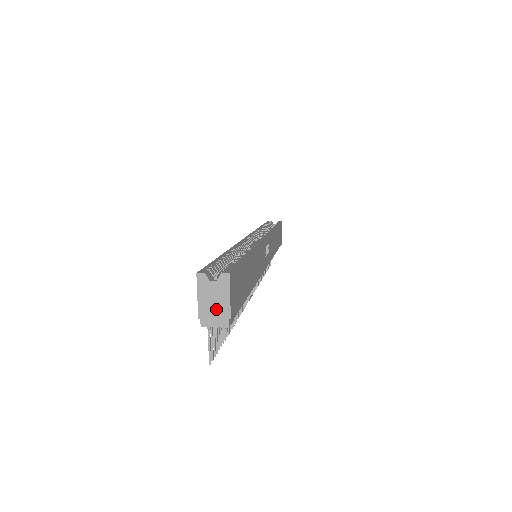
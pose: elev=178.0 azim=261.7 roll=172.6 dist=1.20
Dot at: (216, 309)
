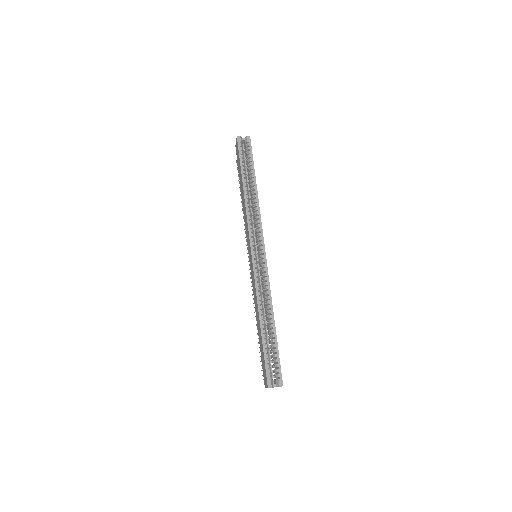
Dot at: occluded
